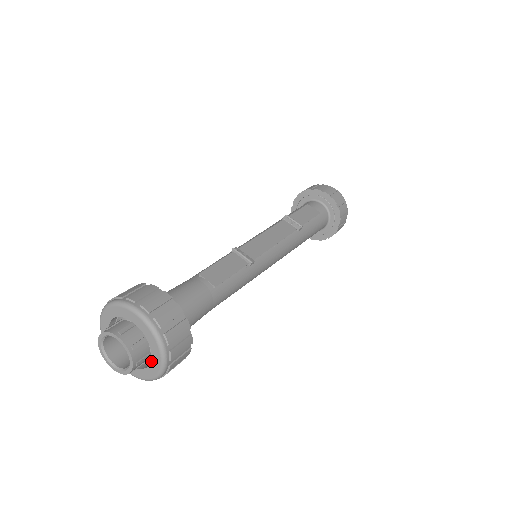
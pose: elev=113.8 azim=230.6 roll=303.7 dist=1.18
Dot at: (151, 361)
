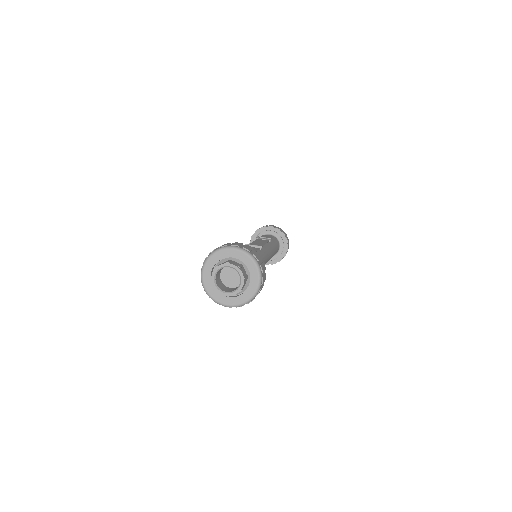
Dot at: (250, 279)
